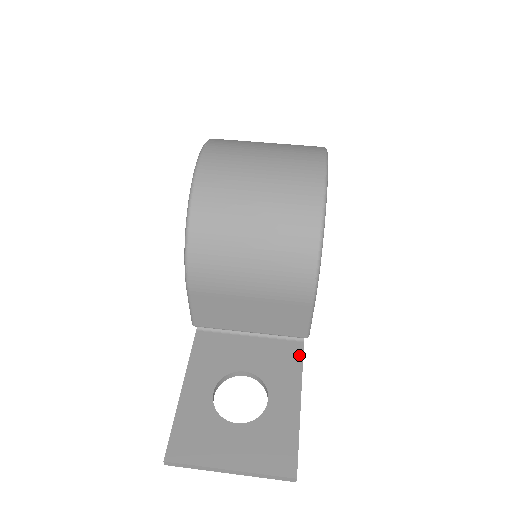
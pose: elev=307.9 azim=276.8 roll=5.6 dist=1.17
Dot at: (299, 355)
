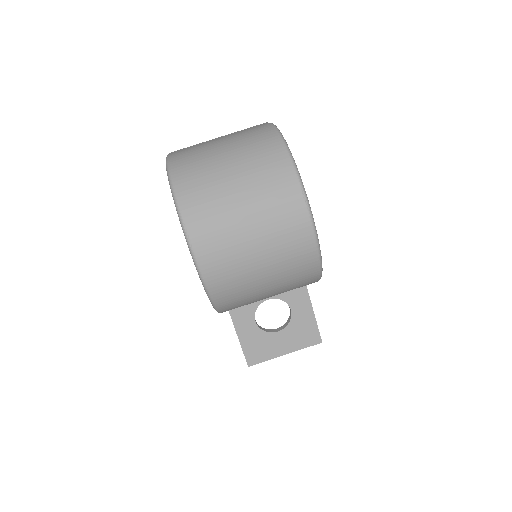
Dot at: occluded
